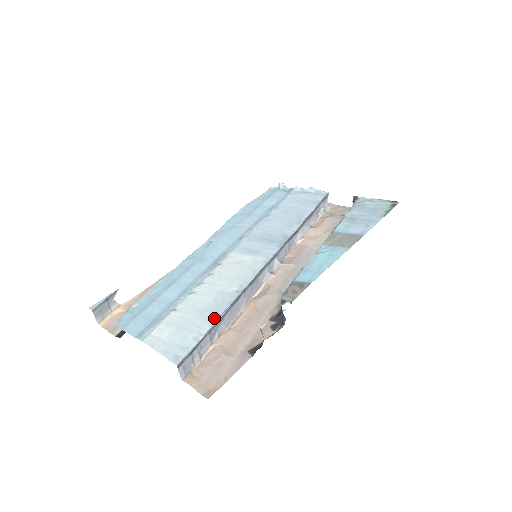
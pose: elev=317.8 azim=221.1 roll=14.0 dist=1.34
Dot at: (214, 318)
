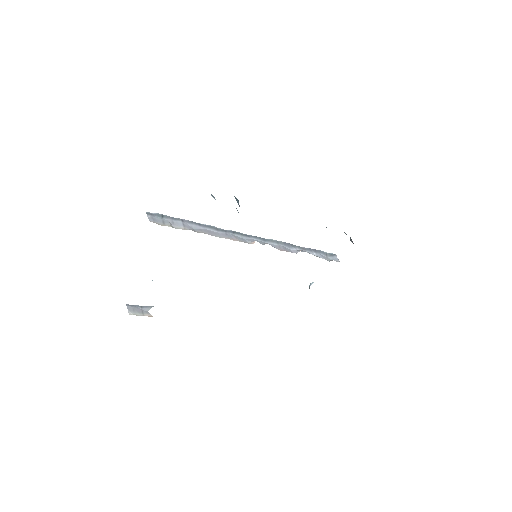
Dot at: occluded
